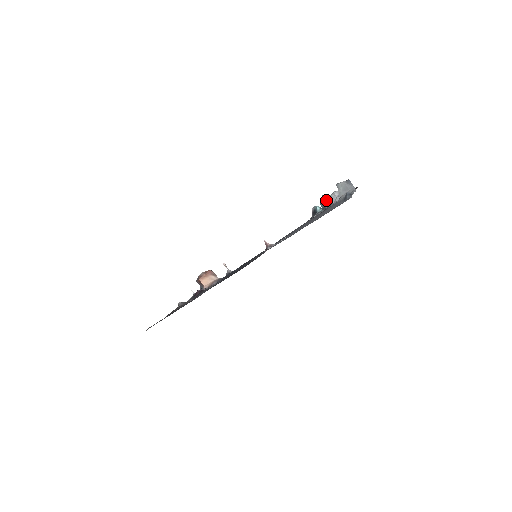
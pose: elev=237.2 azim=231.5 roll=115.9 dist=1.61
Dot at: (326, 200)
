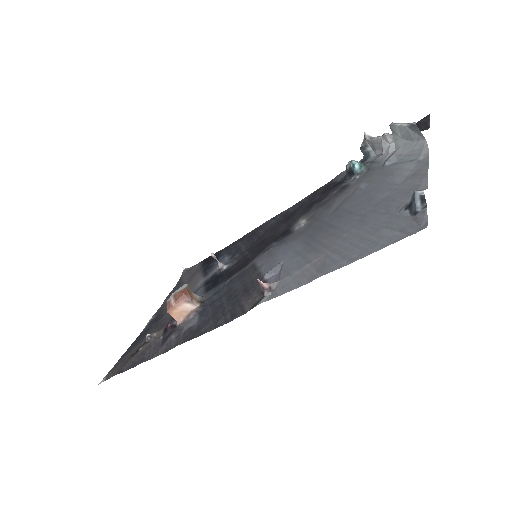
Dot at: (370, 143)
